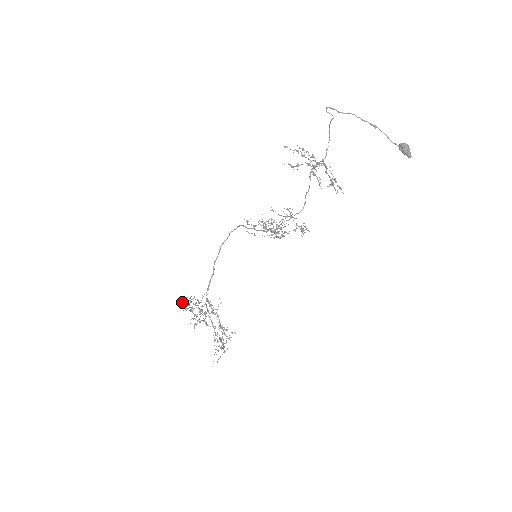
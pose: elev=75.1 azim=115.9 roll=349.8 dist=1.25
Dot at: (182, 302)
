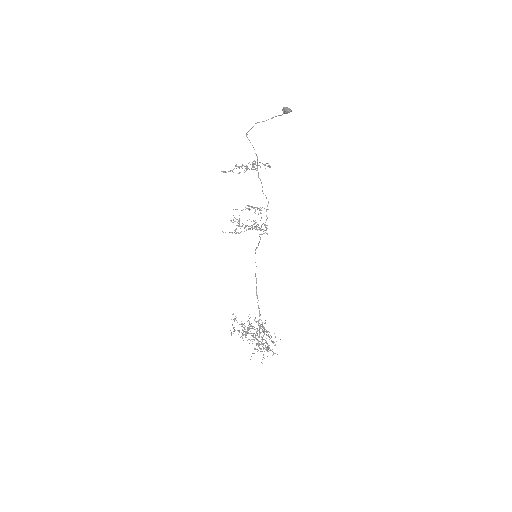
Dot at: occluded
